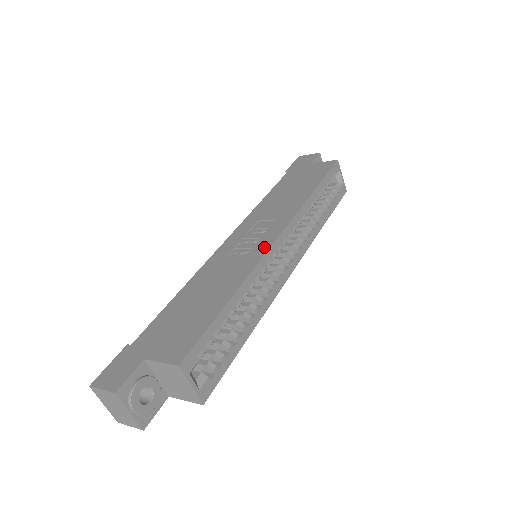
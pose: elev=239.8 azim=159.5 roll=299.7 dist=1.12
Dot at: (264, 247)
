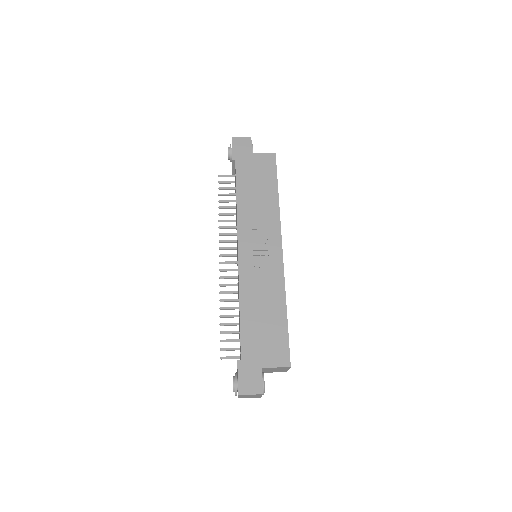
Dot at: (279, 261)
